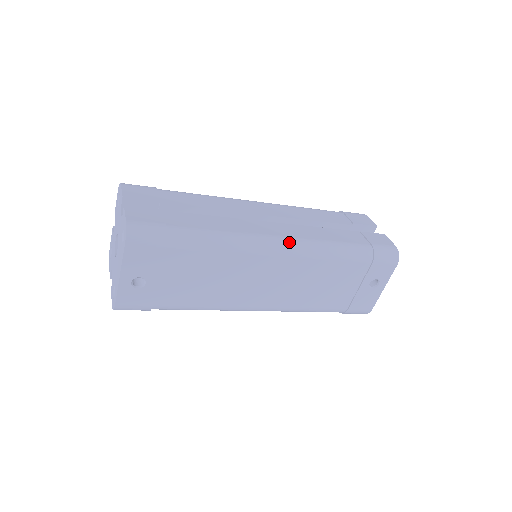
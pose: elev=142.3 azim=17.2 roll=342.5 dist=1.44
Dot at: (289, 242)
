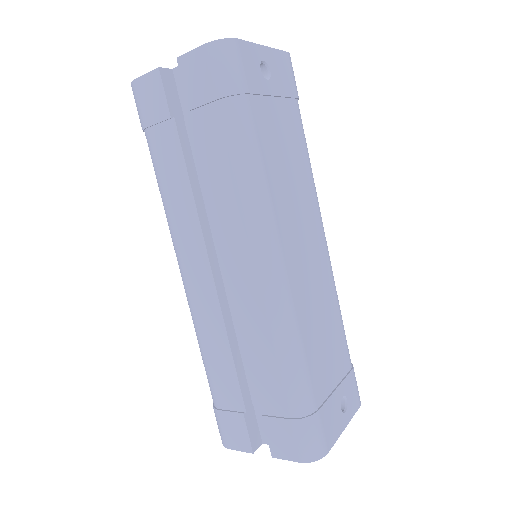
Dot at: occluded
